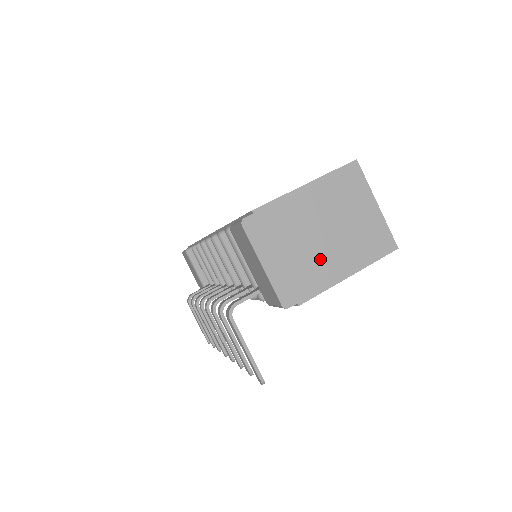
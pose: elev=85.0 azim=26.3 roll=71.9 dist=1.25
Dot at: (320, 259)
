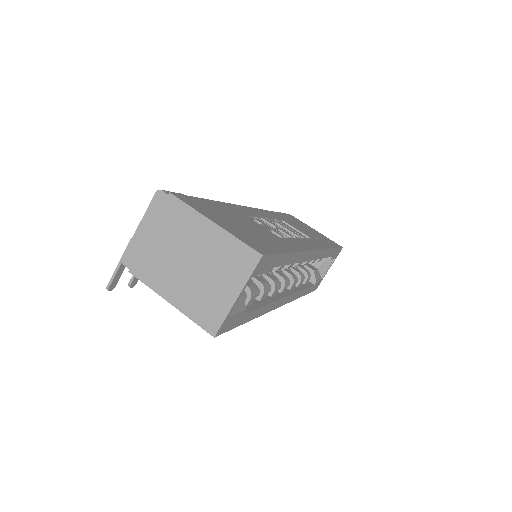
Dot at: (168, 269)
